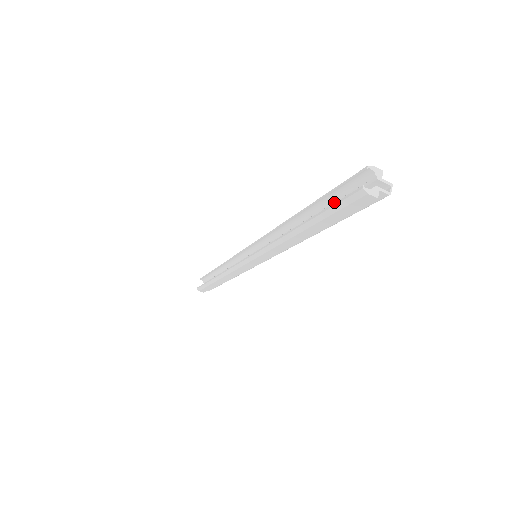
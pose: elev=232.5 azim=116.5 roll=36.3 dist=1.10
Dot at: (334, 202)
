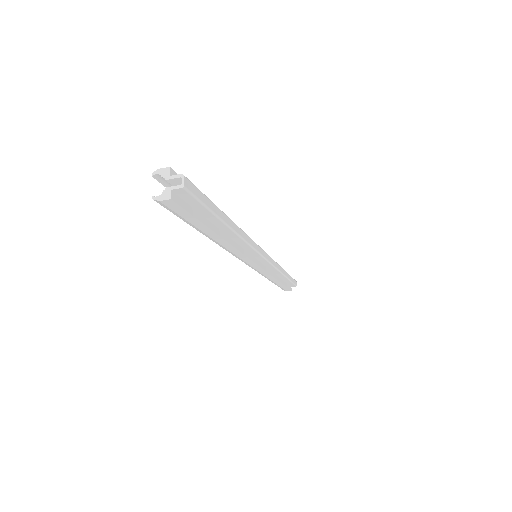
Dot at: occluded
